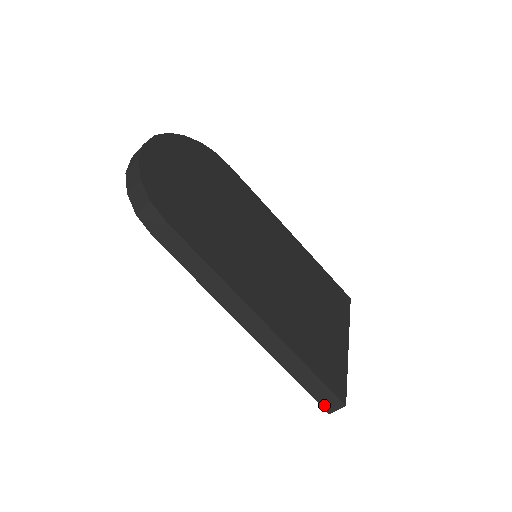
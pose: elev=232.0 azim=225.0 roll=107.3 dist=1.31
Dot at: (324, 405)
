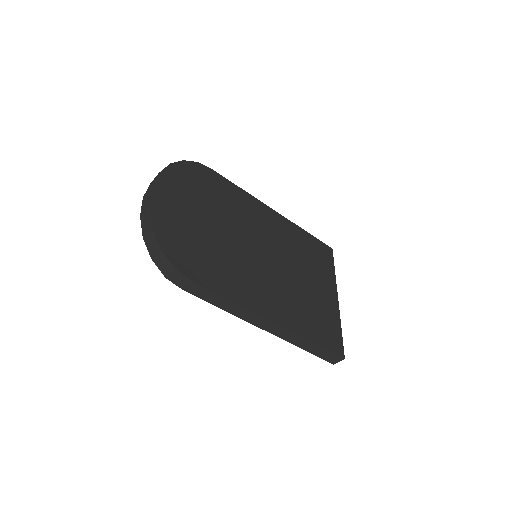
Dot at: (329, 361)
